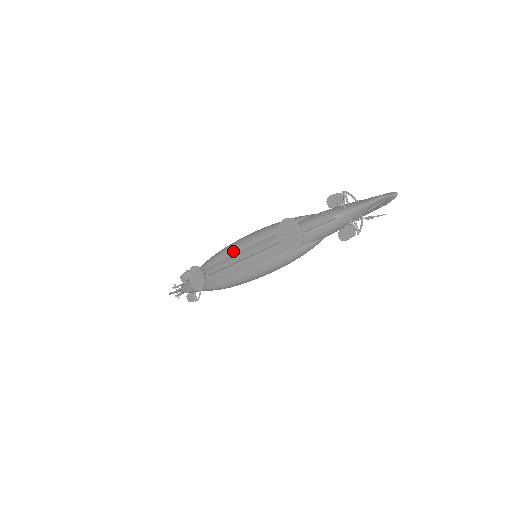
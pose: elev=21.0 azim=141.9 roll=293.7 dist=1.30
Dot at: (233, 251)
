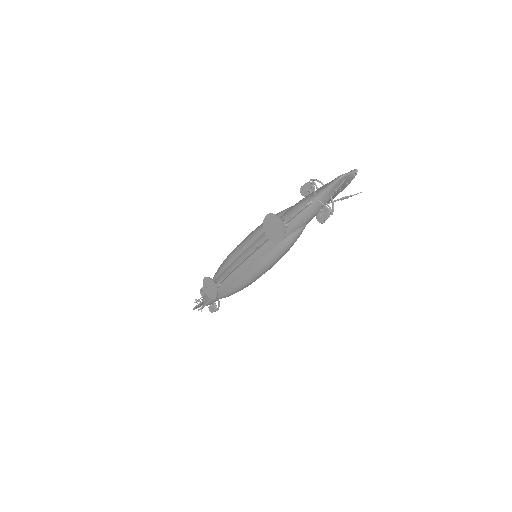
Dot at: (235, 256)
